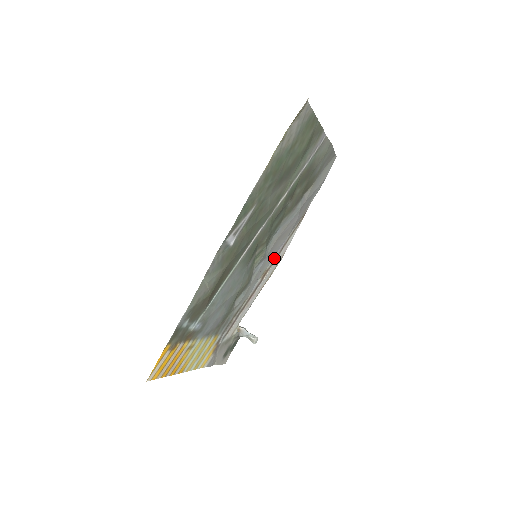
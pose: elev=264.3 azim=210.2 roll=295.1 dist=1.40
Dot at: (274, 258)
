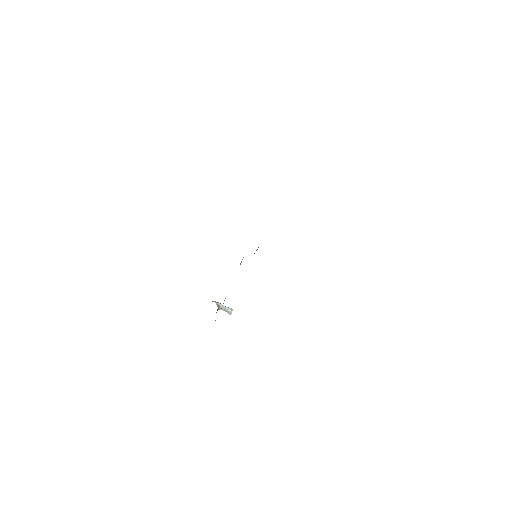
Dot at: occluded
